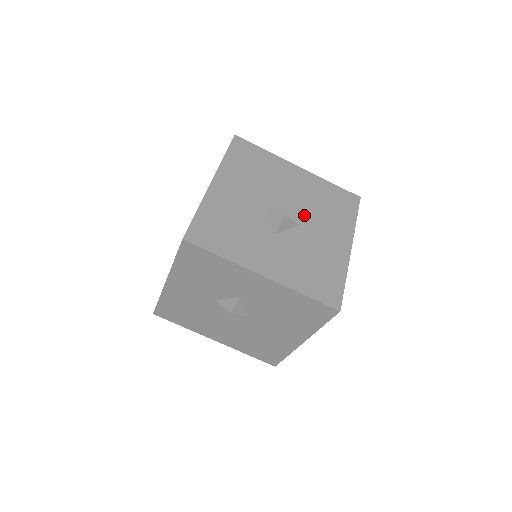
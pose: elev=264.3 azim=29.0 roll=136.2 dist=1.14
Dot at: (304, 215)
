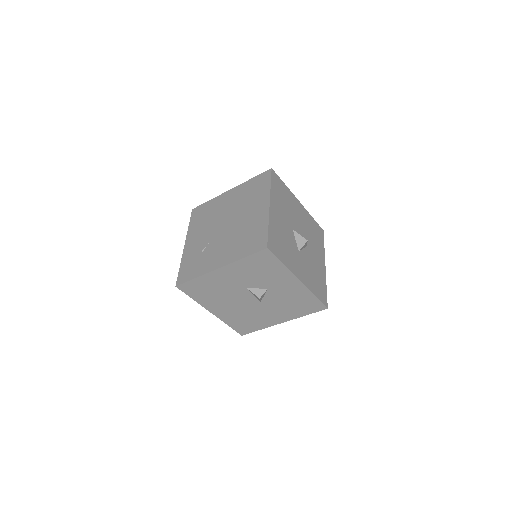
Dot at: (307, 239)
